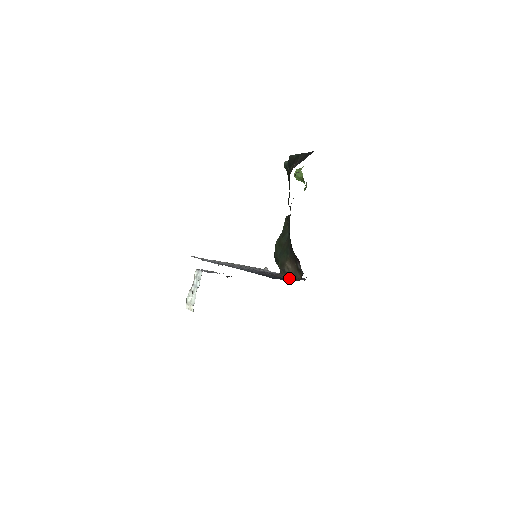
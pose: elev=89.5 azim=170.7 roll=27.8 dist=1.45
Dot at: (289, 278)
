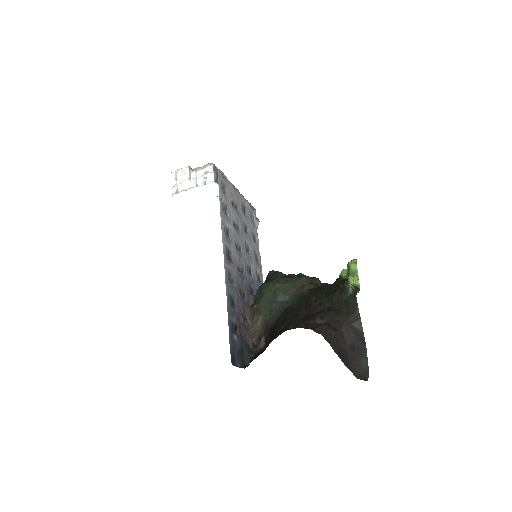
Dot at: (250, 327)
